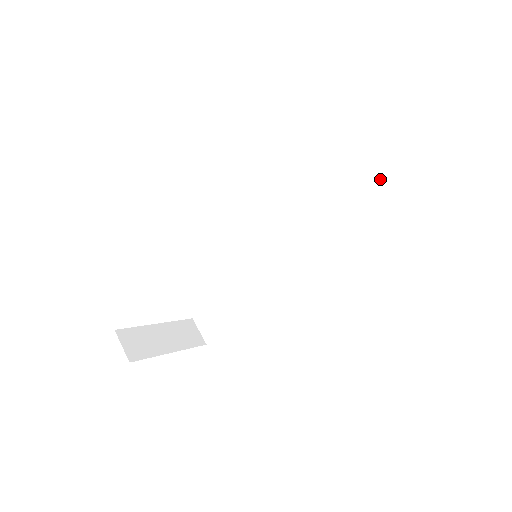
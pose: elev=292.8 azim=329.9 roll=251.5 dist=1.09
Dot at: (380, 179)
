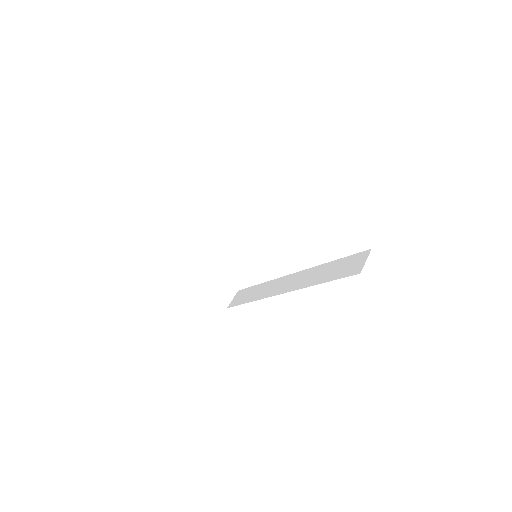
Dot at: (350, 267)
